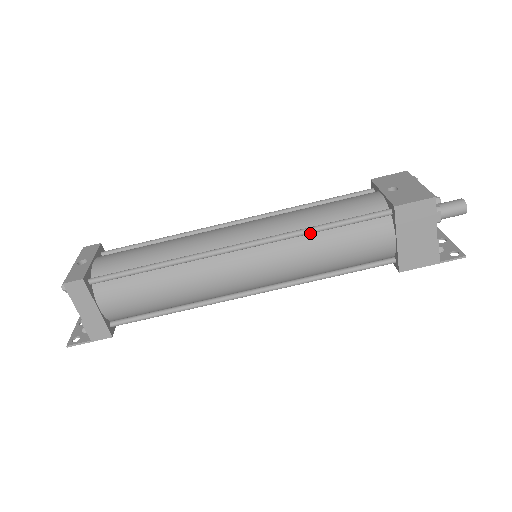
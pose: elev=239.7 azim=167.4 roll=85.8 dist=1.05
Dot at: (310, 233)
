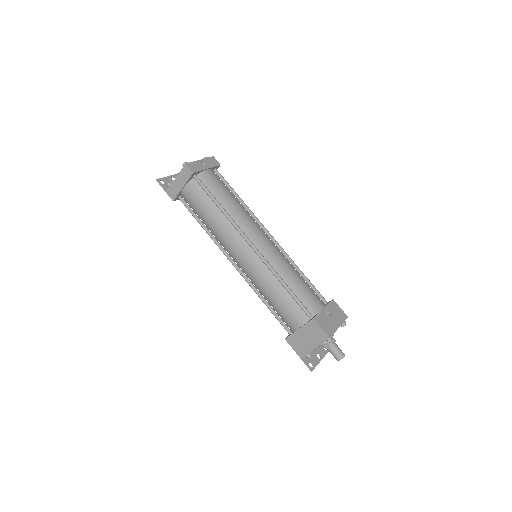
Dot at: (278, 280)
